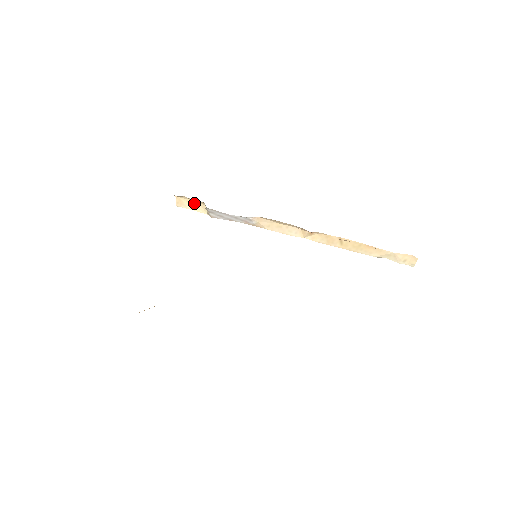
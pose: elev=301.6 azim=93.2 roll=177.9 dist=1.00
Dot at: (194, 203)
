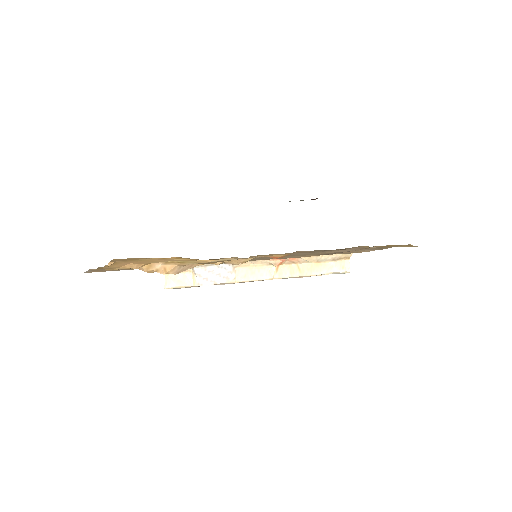
Dot at: (181, 277)
